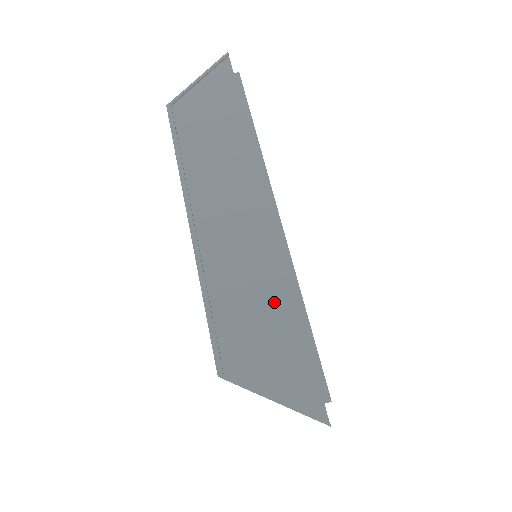
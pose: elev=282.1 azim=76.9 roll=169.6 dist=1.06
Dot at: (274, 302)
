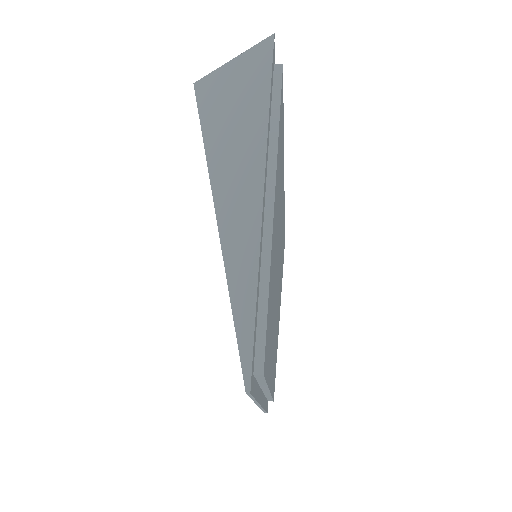
Dot at: occluded
